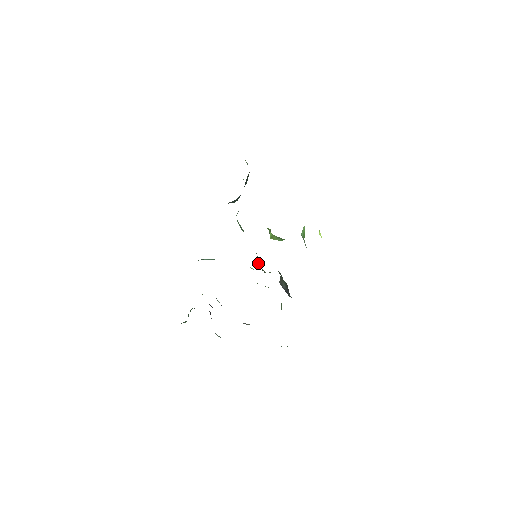
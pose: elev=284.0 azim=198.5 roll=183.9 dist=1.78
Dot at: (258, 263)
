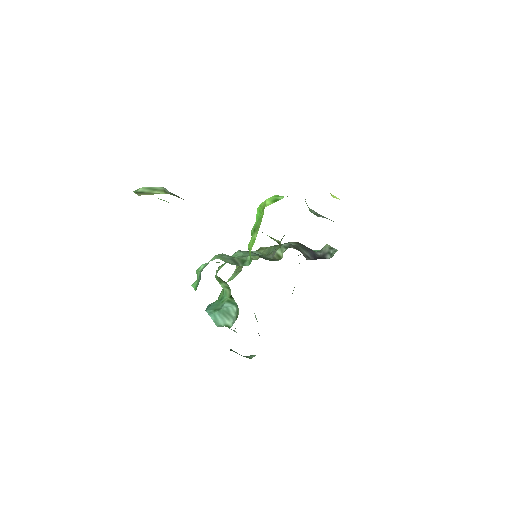
Dot at: occluded
